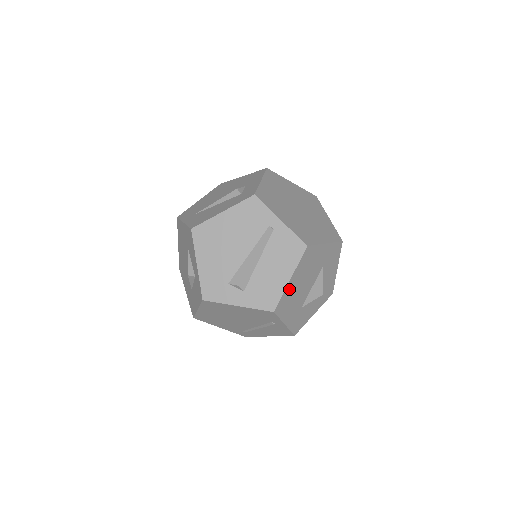
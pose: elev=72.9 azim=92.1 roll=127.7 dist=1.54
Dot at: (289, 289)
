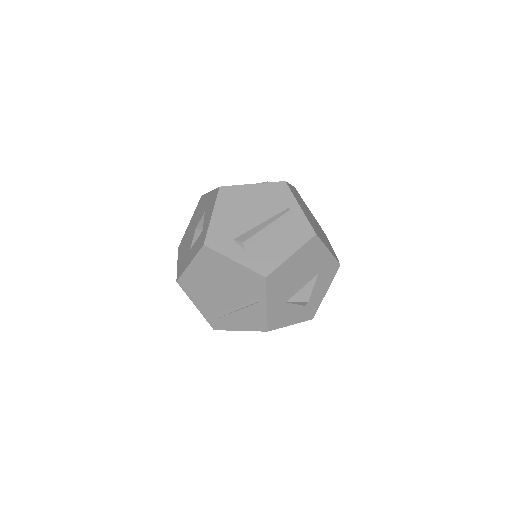
Dot at: (286, 266)
